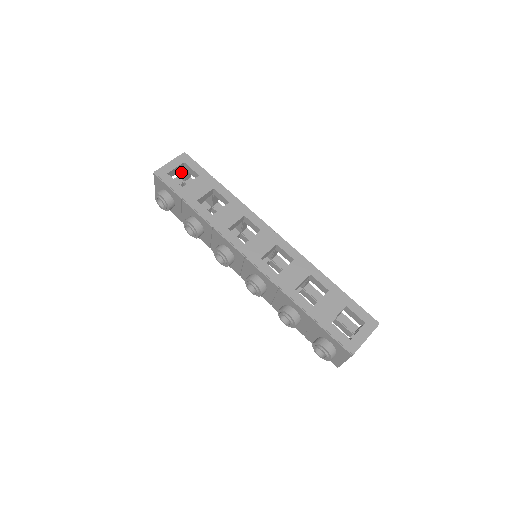
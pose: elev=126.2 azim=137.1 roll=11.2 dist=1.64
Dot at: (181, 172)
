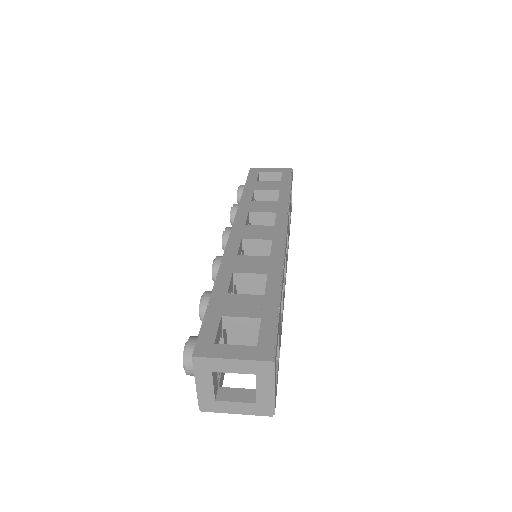
Dot at: occluded
